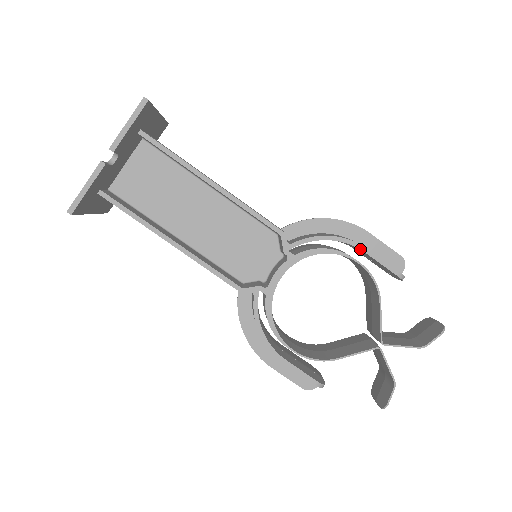
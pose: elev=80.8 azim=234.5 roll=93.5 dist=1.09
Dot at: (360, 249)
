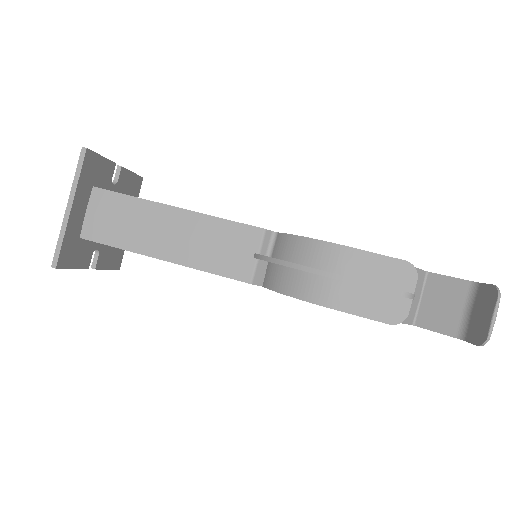
Dot at: occluded
